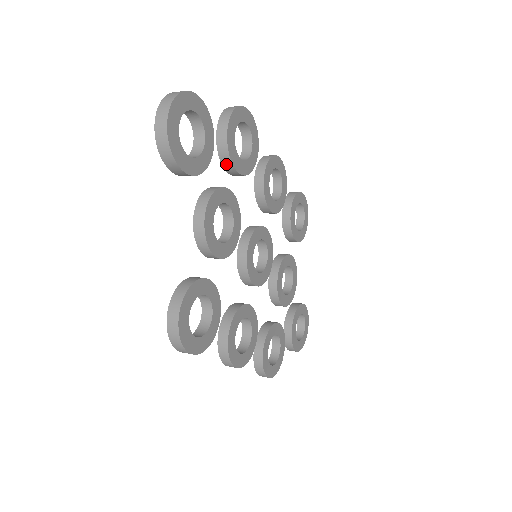
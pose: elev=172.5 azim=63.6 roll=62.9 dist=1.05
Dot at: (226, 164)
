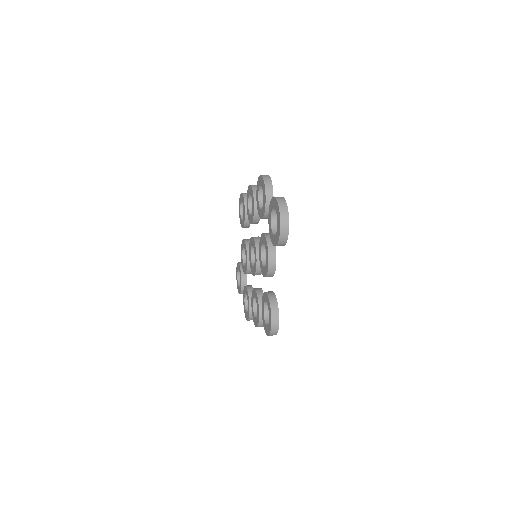
Dot at: (266, 217)
